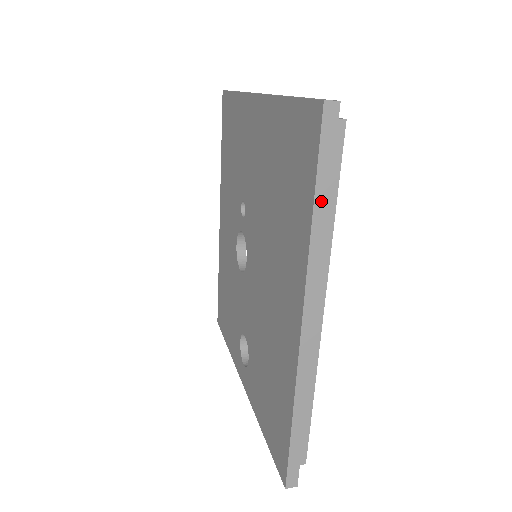
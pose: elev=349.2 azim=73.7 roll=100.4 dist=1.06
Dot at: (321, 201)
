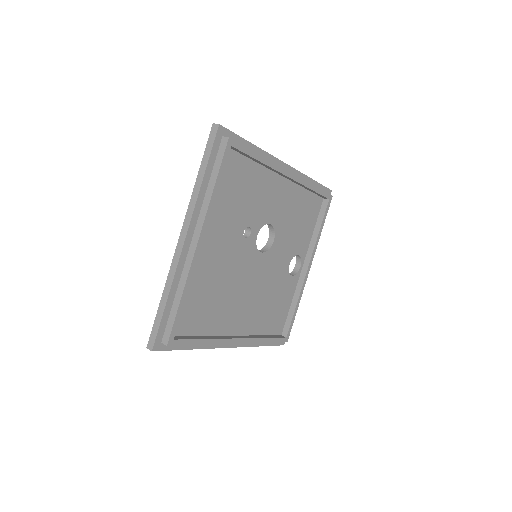
Dot at: (184, 348)
